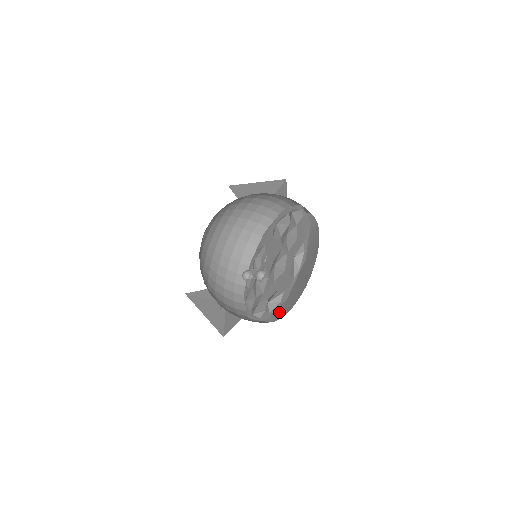
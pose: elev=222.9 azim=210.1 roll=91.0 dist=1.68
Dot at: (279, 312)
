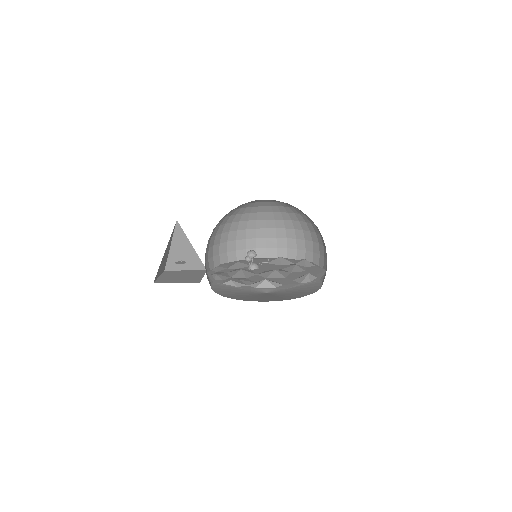
Dot at: (251, 299)
